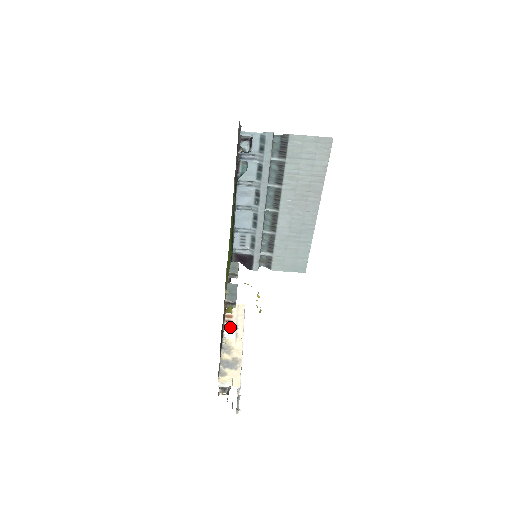
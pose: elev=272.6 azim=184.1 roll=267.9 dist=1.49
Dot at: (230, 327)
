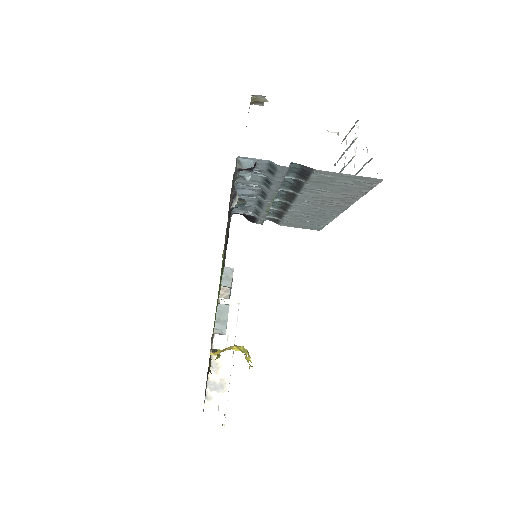
Dot at: (220, 337)
